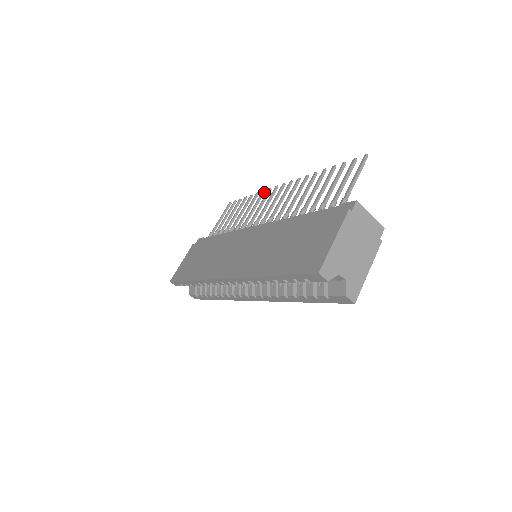
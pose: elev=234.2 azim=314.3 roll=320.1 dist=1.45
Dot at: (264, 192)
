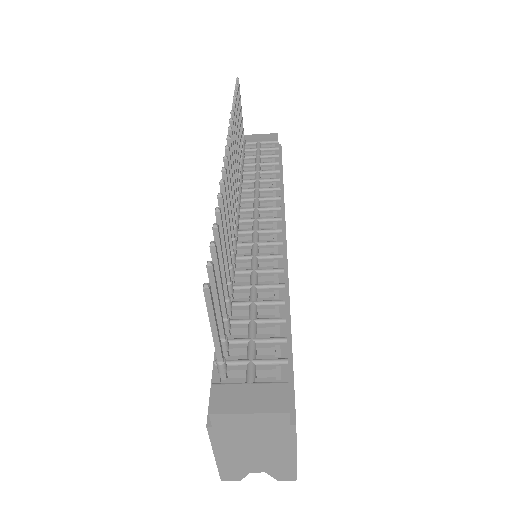
Dot at: (231, 122)
